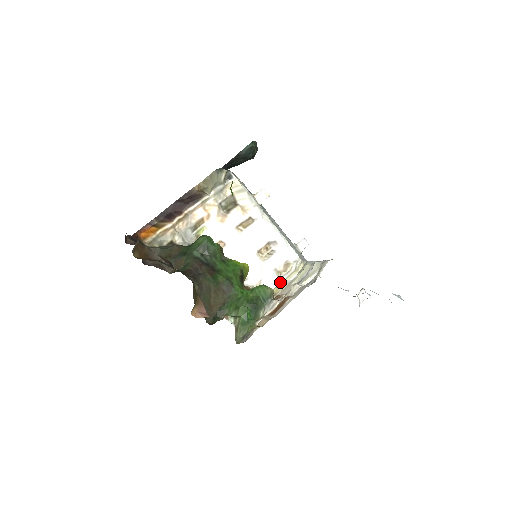
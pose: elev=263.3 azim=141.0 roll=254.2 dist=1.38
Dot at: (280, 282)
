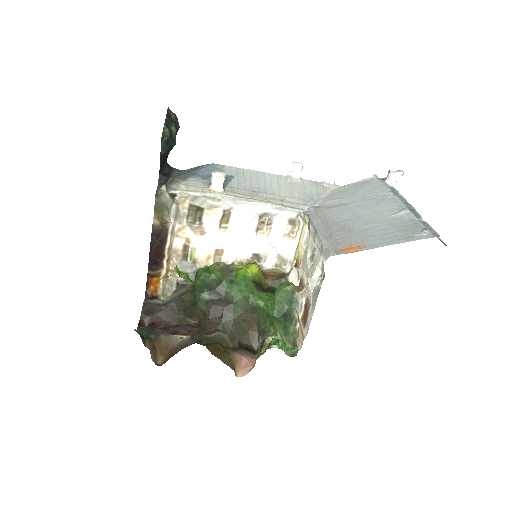
Dot at: (297, 241)
